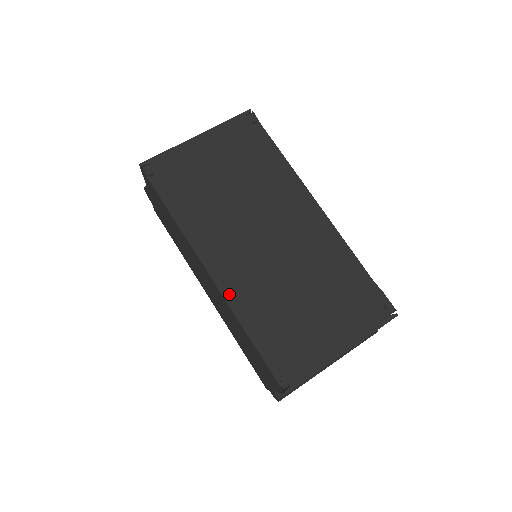
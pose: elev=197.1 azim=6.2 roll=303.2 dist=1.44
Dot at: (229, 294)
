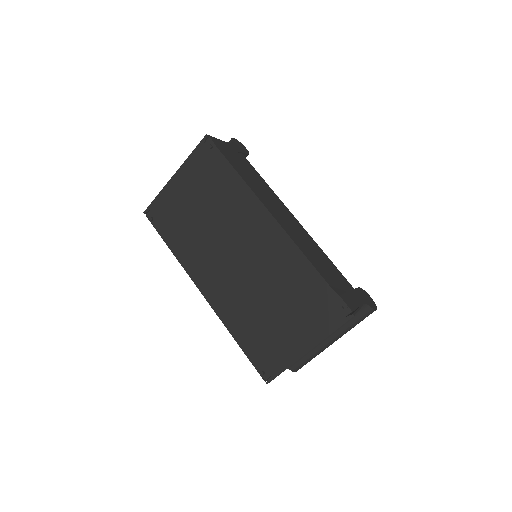
Dot at: (218, 309)
